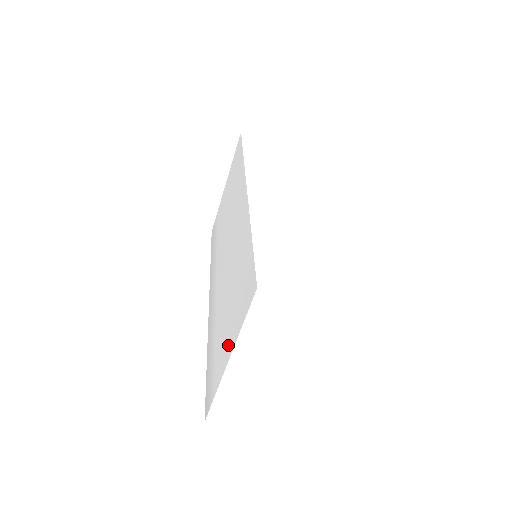
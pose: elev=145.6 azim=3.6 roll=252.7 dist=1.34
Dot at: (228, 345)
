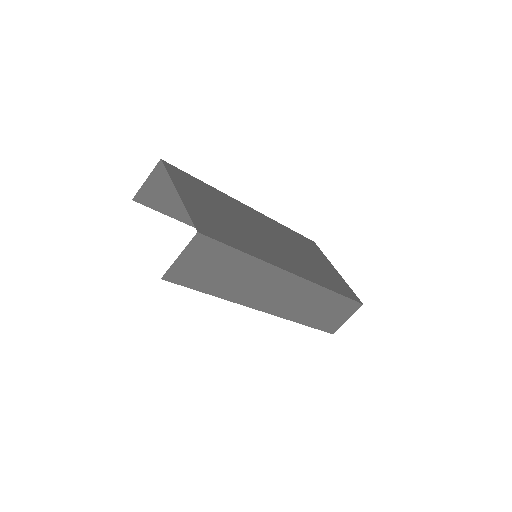
Dot at: occluded
